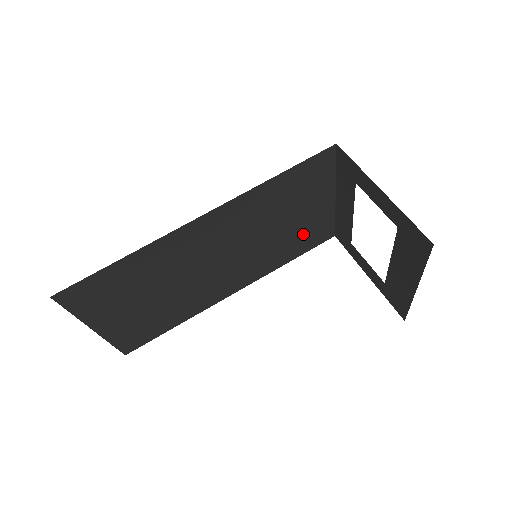
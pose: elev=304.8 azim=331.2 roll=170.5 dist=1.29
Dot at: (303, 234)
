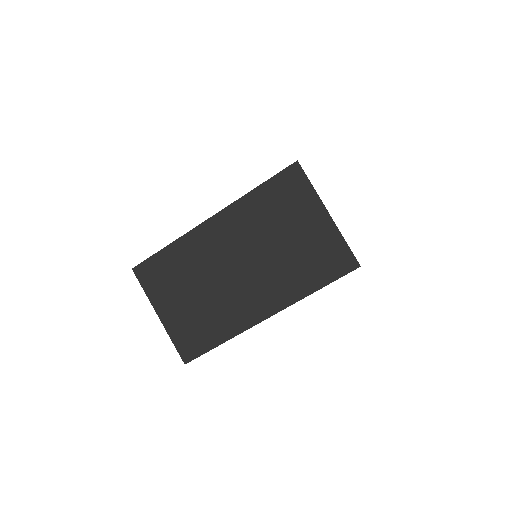
Dot at: (315, 255)
